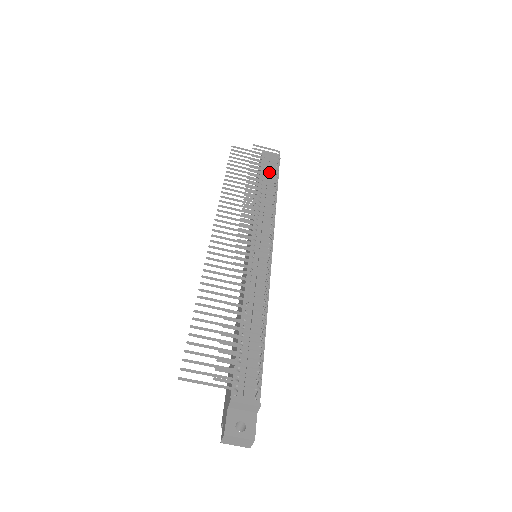
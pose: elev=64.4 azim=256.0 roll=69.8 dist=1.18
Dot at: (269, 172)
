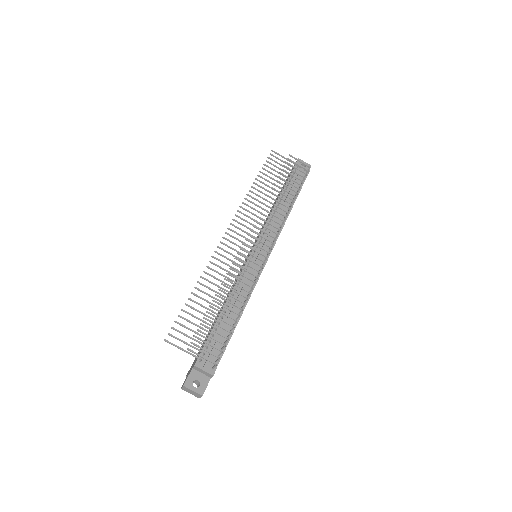
Dot at: (294, 183)
